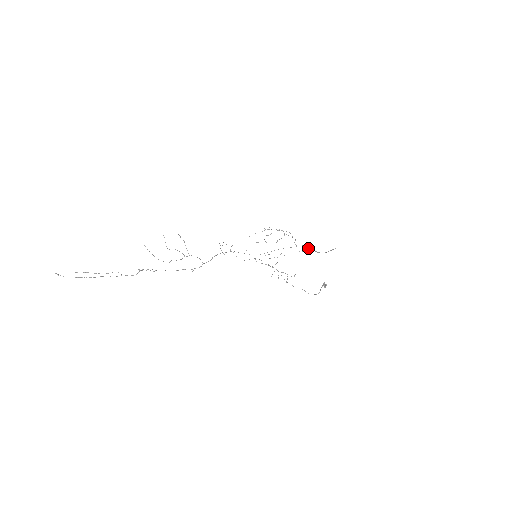
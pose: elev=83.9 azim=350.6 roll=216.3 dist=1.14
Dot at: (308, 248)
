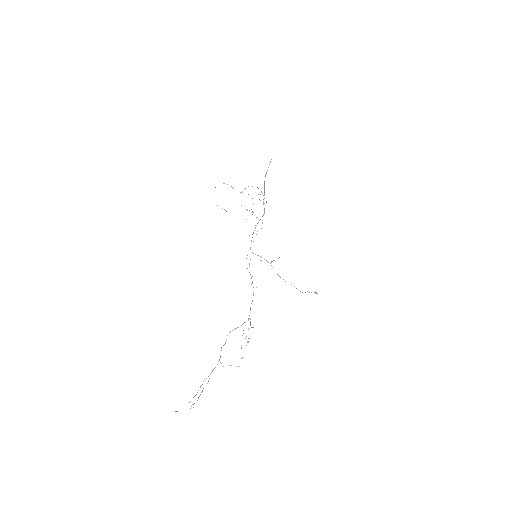
Dot at: (264, 189)
